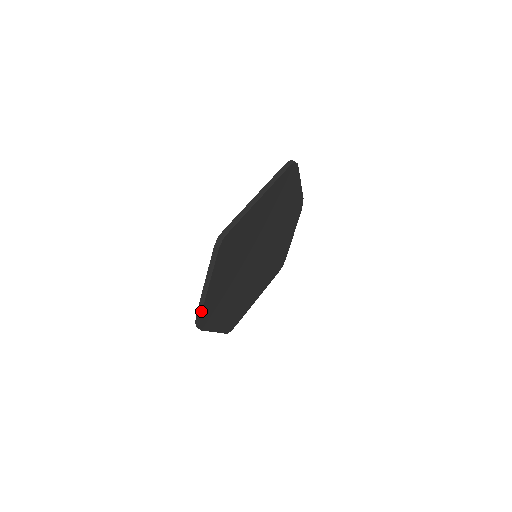
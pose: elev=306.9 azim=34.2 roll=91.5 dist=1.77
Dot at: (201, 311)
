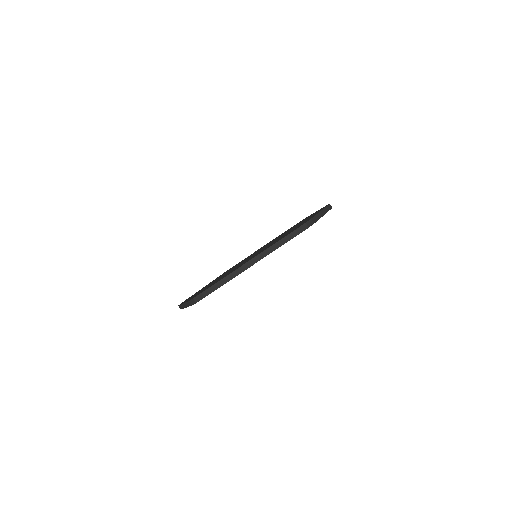
Dot at: occluded
